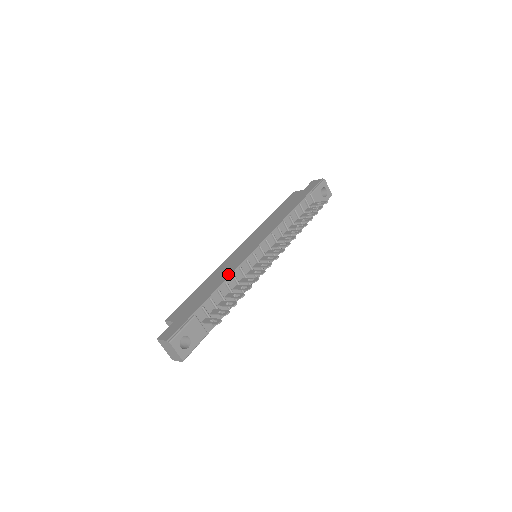
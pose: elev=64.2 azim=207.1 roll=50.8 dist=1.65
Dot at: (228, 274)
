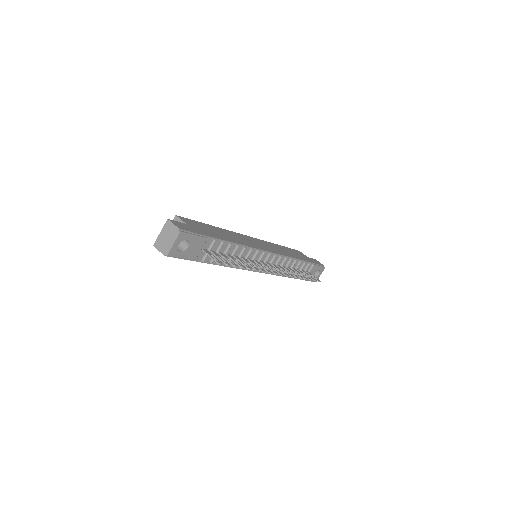
Dot at: (242, 243)
